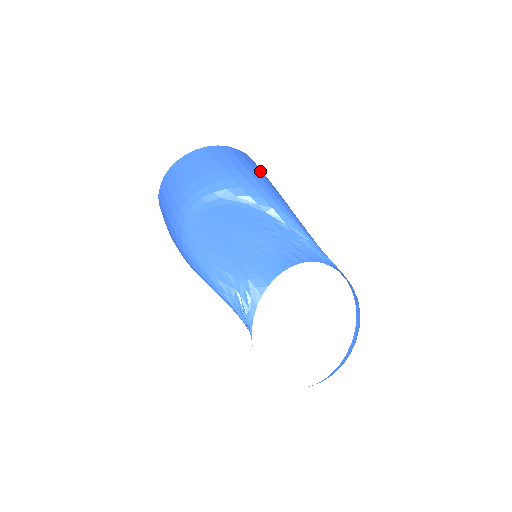
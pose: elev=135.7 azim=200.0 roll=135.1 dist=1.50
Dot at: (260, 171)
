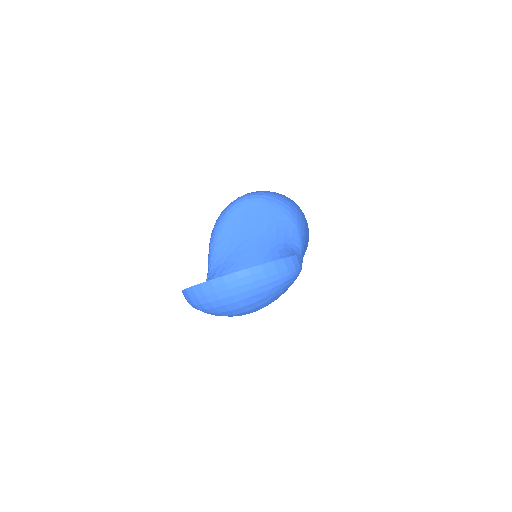
Dot at: occluded
